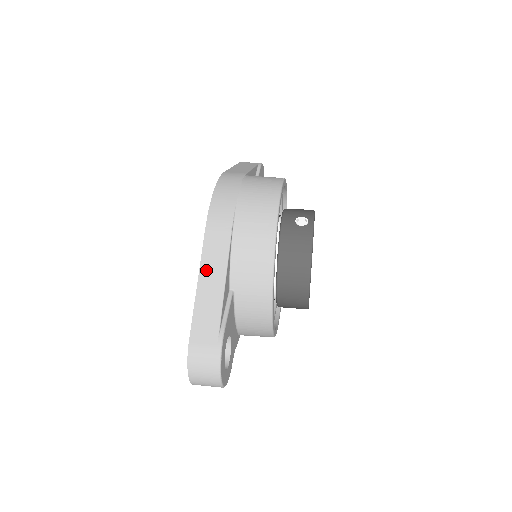
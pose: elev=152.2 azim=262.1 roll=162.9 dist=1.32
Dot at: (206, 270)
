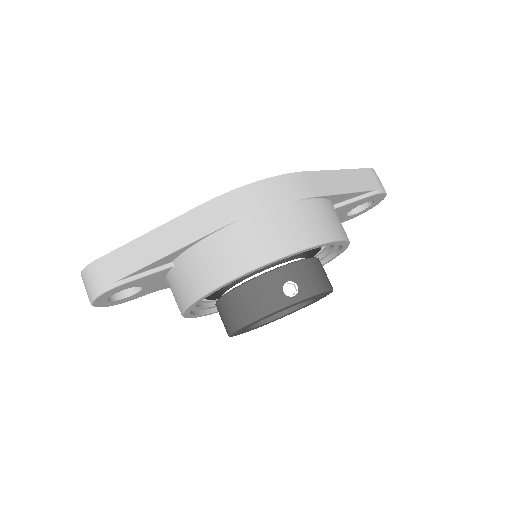
Dot at: (164, 232)
